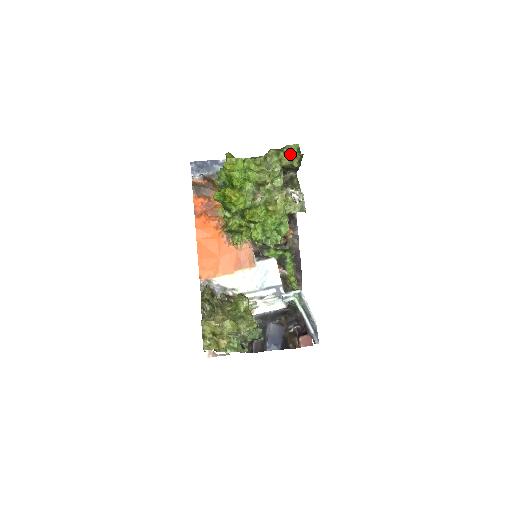
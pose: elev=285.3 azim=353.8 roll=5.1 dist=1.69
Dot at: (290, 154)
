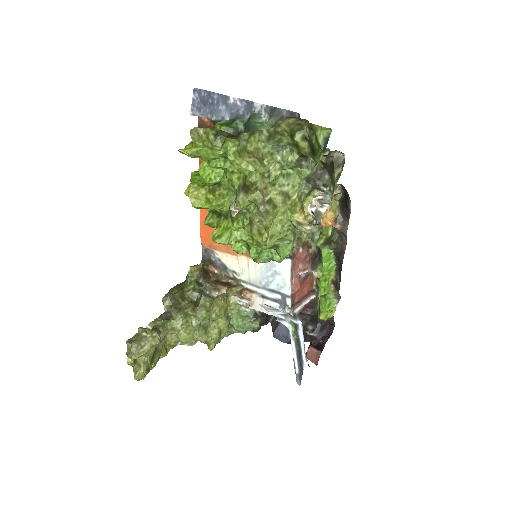
Dot at: (312, 142)
